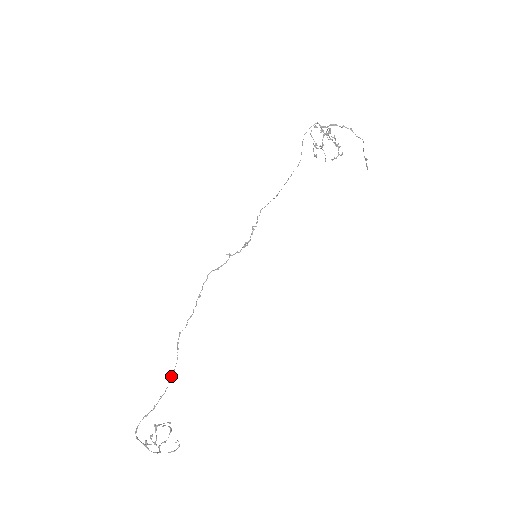
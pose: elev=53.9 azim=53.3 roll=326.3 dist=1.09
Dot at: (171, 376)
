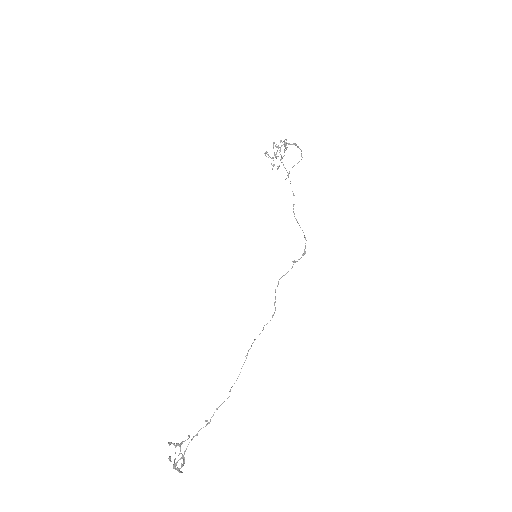
Dot at: occluded
